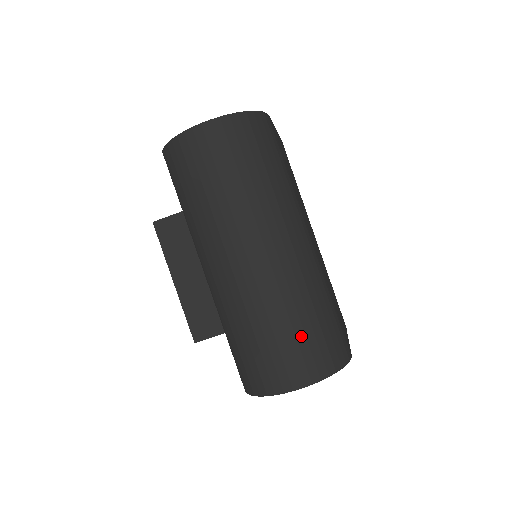
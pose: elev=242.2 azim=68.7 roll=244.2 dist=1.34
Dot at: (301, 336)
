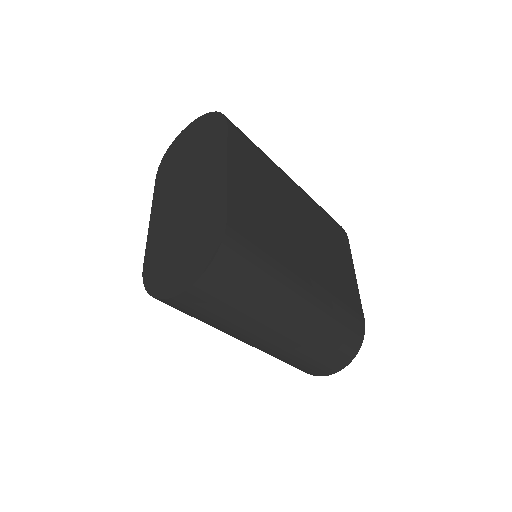
Dot at: (327, 355)
